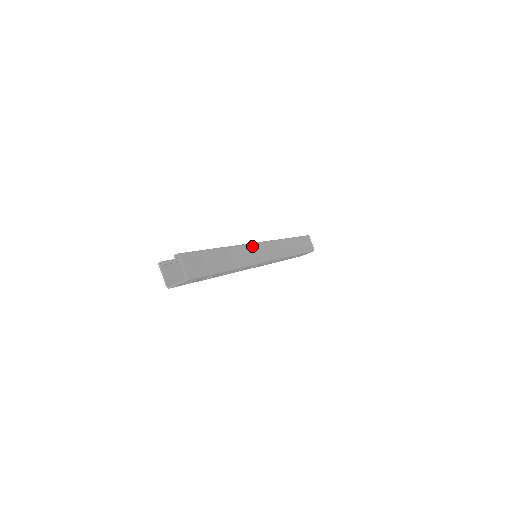
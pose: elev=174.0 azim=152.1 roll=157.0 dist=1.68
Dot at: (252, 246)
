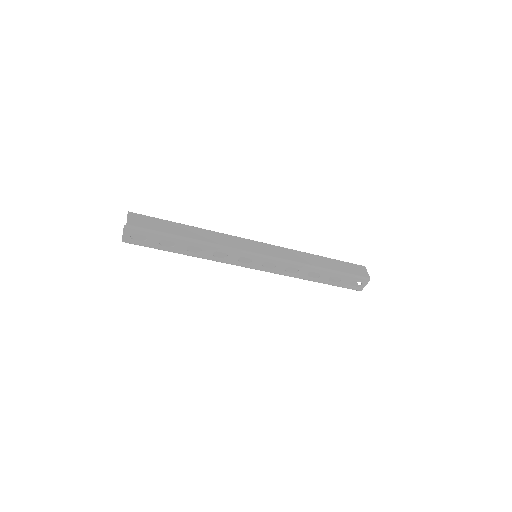
Dot at: (240, 239)
